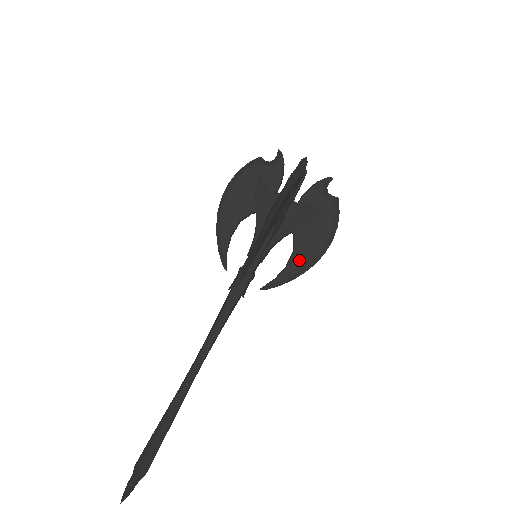
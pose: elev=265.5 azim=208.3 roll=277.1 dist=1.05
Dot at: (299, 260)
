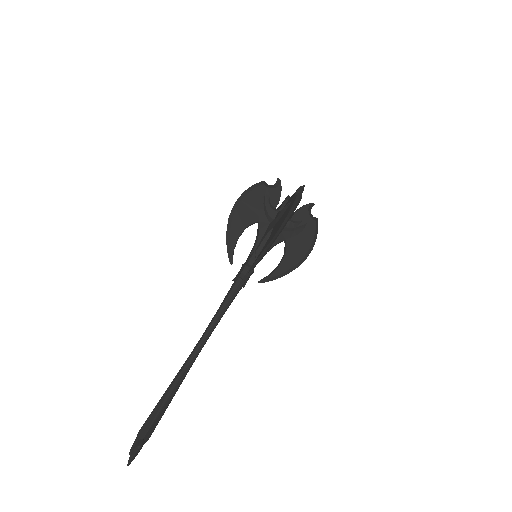
Dot at: (288, 262)
